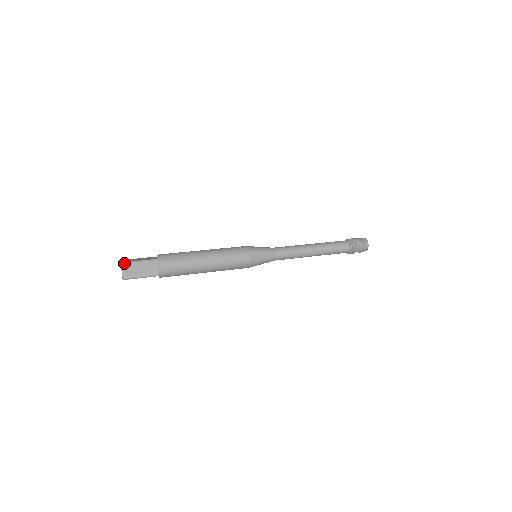
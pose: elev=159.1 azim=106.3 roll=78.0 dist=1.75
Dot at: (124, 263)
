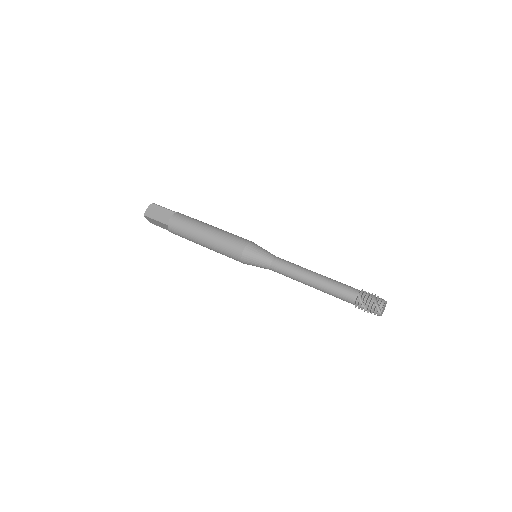
Dot at: (153, 203)
